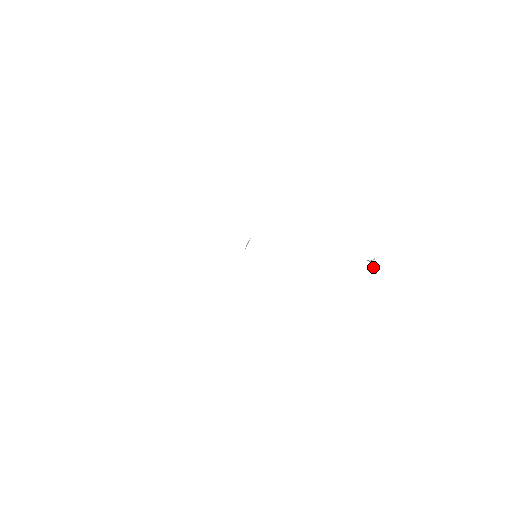
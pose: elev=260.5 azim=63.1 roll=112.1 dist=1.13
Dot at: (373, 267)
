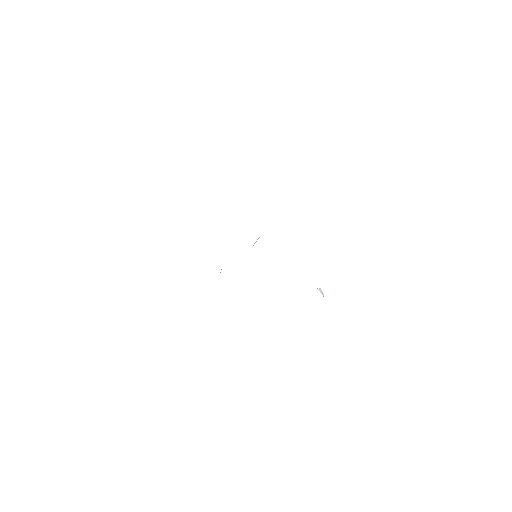
Dot at: (320, 292)
